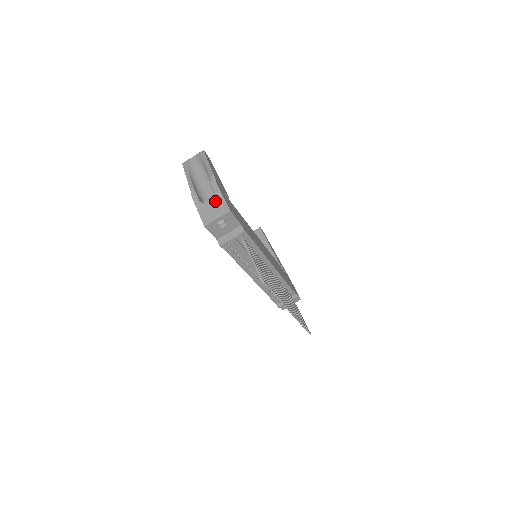
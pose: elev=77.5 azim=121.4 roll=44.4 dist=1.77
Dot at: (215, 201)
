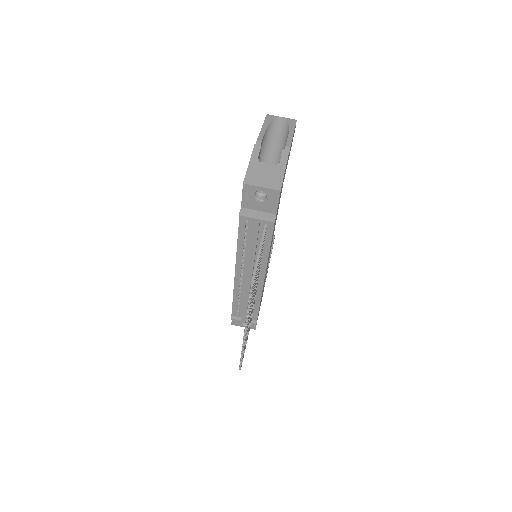
Dot at: (273, 170)
